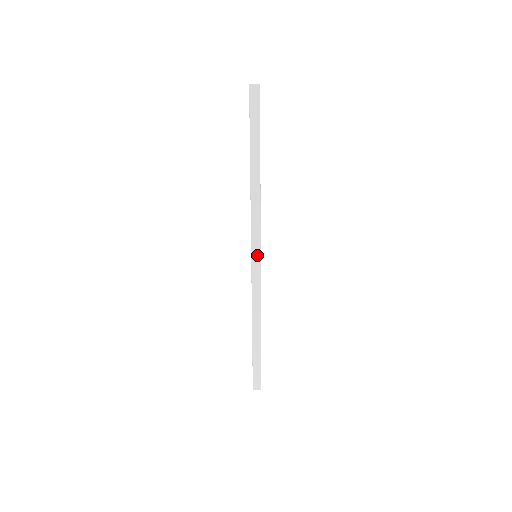
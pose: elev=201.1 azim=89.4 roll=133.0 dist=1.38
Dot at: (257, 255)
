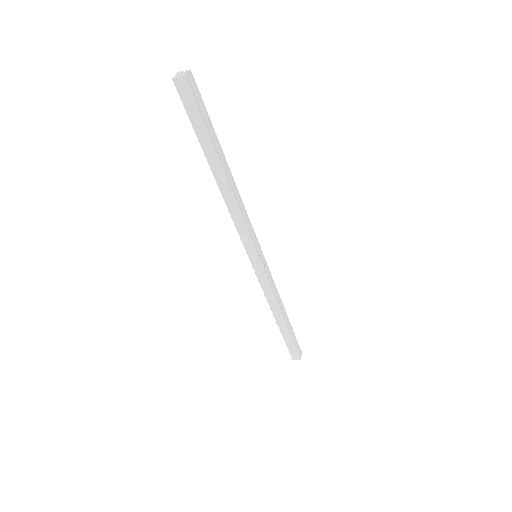
Dot at: (255, 258)
